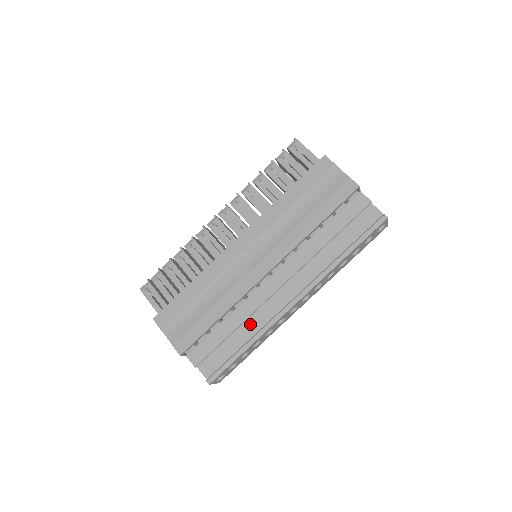
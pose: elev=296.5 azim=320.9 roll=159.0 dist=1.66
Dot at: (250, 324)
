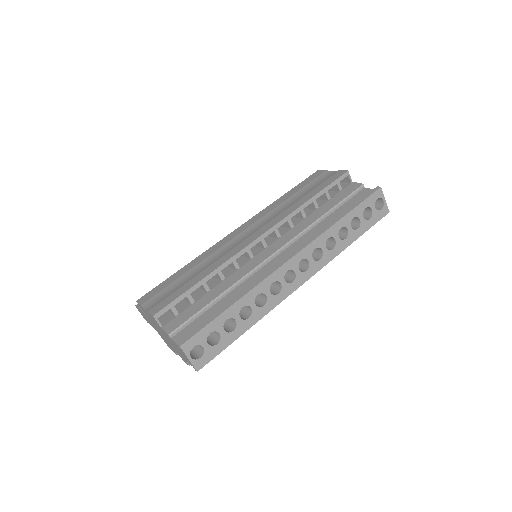
Dot at: (239, 290)
